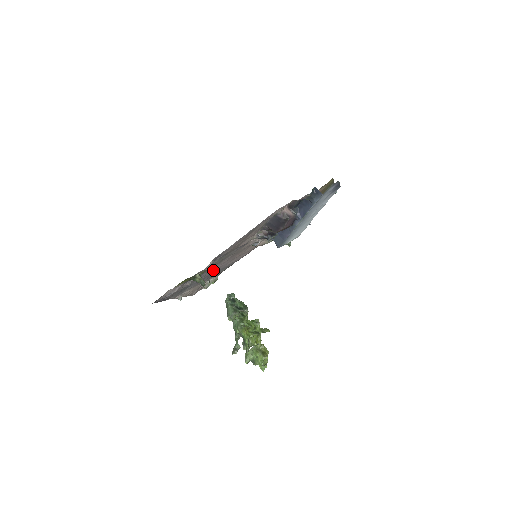
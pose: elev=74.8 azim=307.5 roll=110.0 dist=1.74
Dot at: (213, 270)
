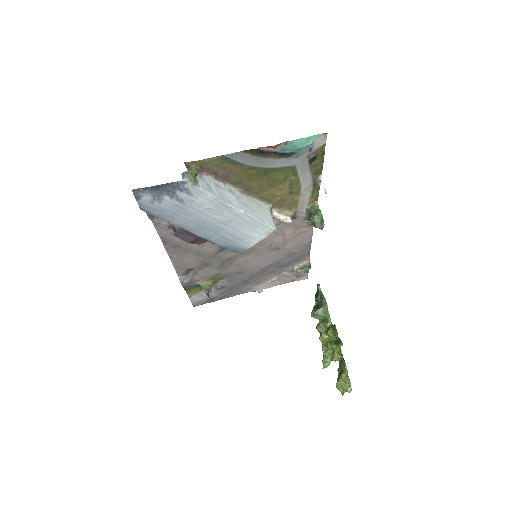
Dot at: (253, 266)
